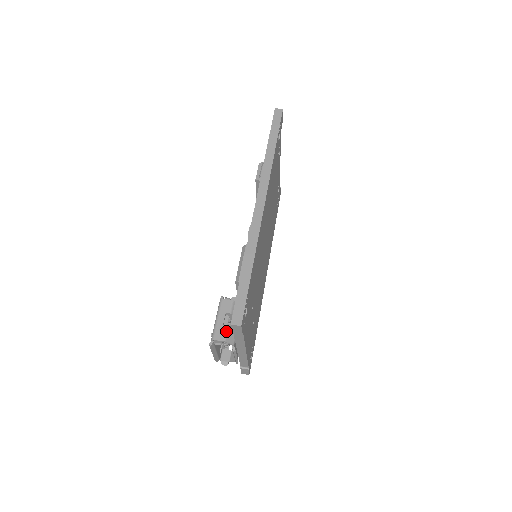
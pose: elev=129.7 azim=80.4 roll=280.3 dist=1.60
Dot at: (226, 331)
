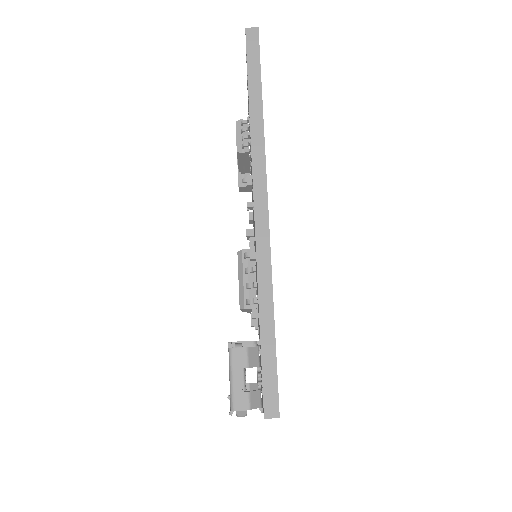
Dot at: (248, 395)
